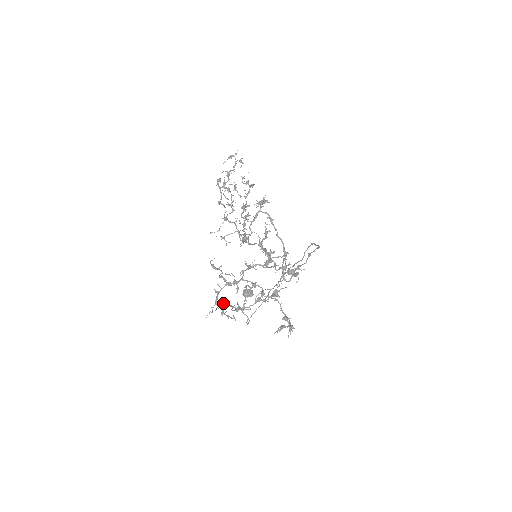
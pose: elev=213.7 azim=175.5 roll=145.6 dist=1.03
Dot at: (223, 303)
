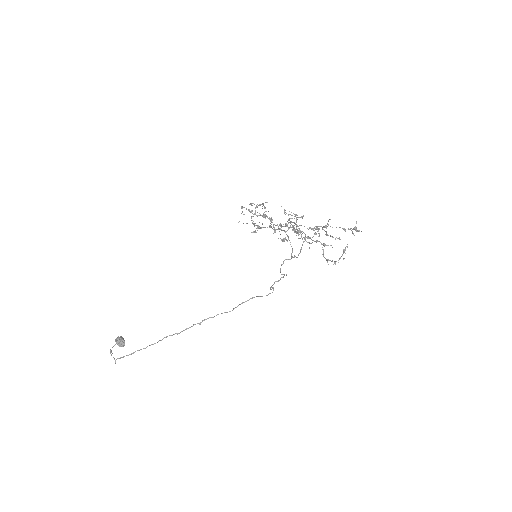
Dot at: (301, 225)
